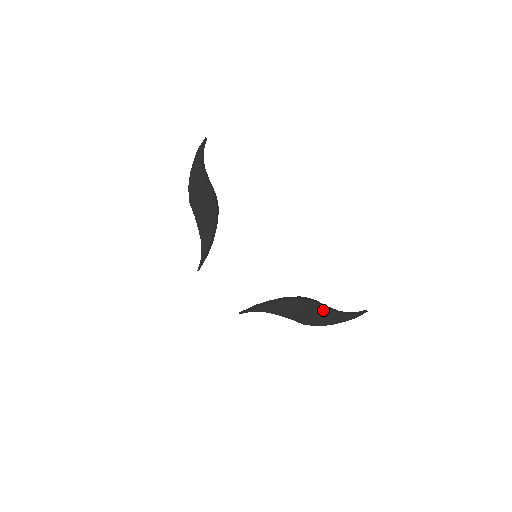
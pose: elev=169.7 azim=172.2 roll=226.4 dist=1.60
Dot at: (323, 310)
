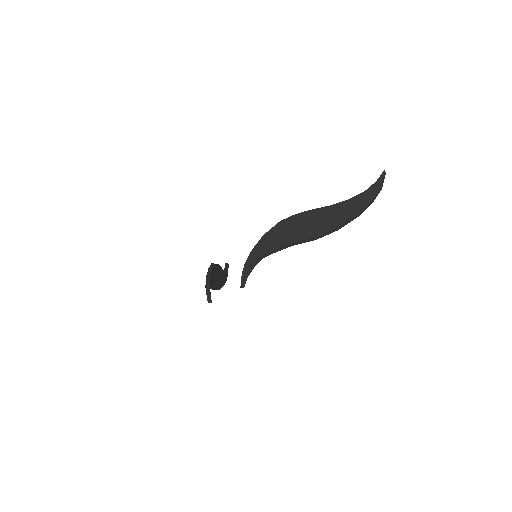
Dot at: (322, 212)
